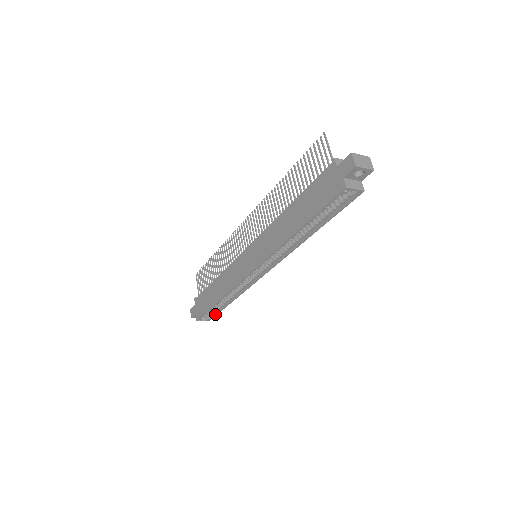
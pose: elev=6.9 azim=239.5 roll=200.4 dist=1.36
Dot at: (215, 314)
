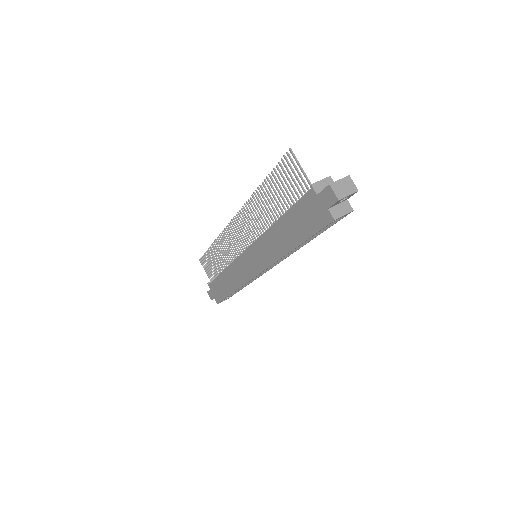
Dot at: (233, 294)
